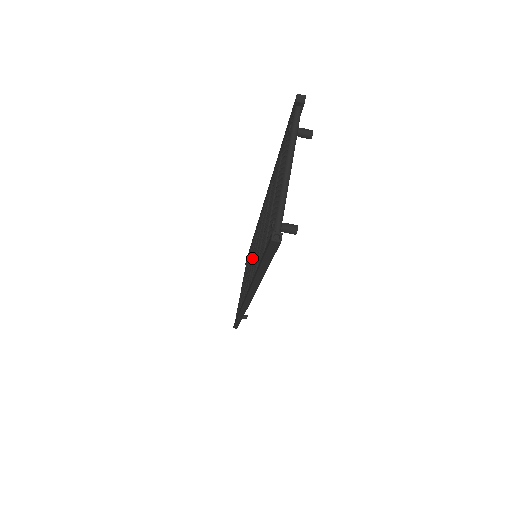
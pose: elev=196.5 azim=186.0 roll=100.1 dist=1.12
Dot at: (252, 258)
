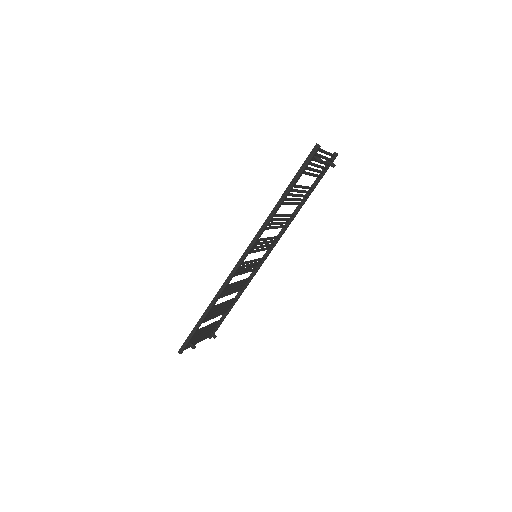
Dot at: (250, 263)
